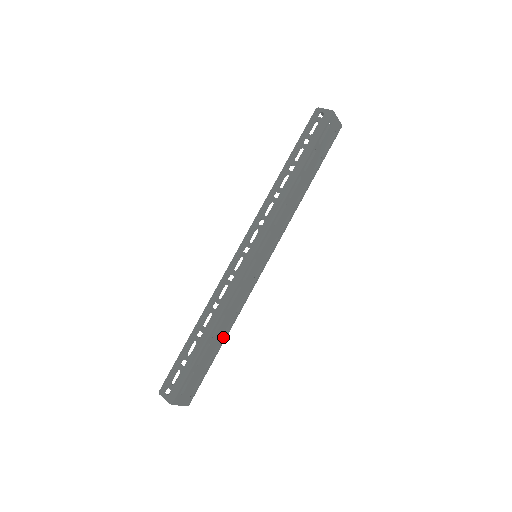
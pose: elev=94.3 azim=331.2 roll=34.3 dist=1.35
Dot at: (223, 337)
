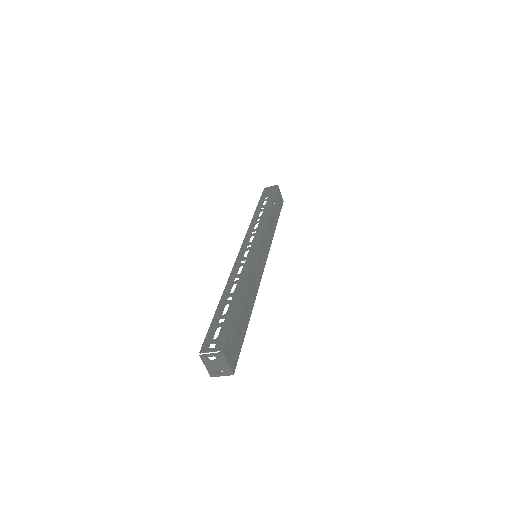
Dot at: occluded
